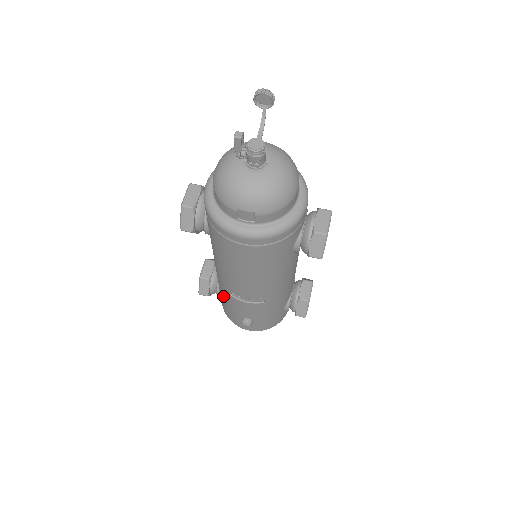
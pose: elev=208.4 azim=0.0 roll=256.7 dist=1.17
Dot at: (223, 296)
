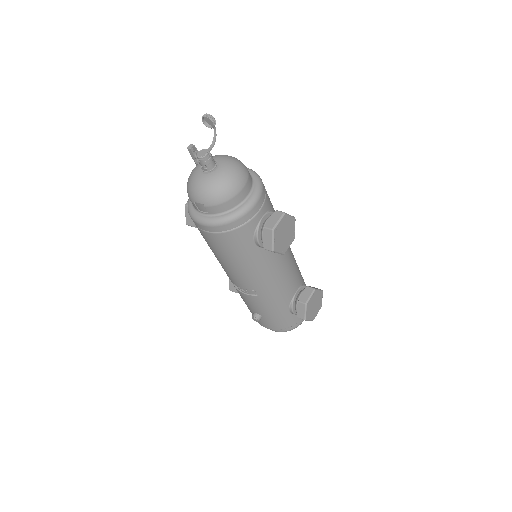
Dot at: occluded
